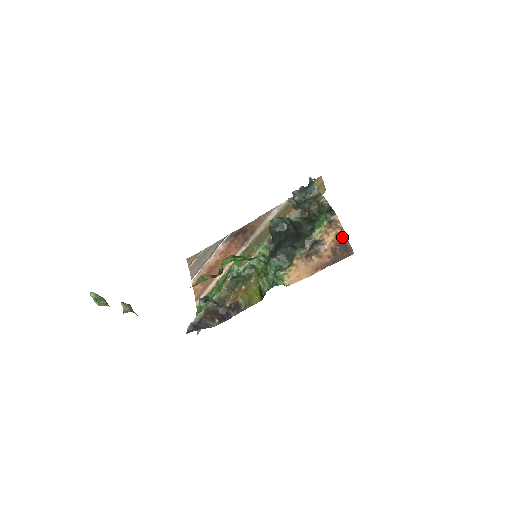
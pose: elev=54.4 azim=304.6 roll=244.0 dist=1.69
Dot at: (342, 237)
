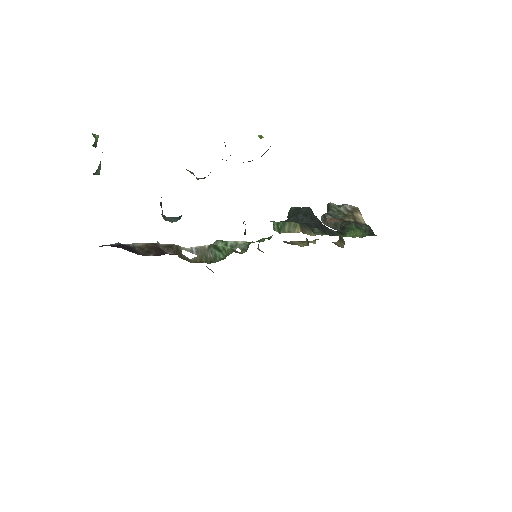
Dot at: occluded
